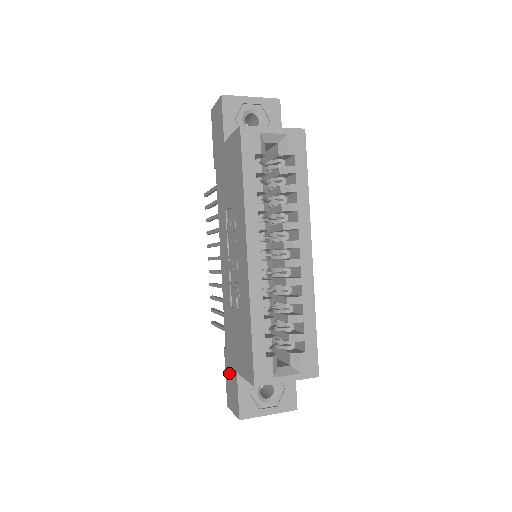
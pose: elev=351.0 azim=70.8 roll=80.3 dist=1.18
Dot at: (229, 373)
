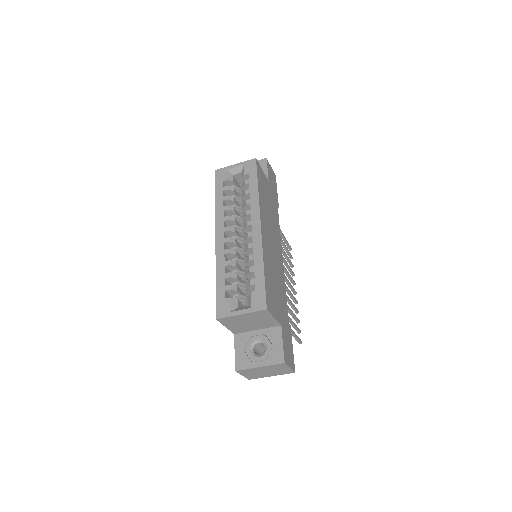
Dot at: occluded
